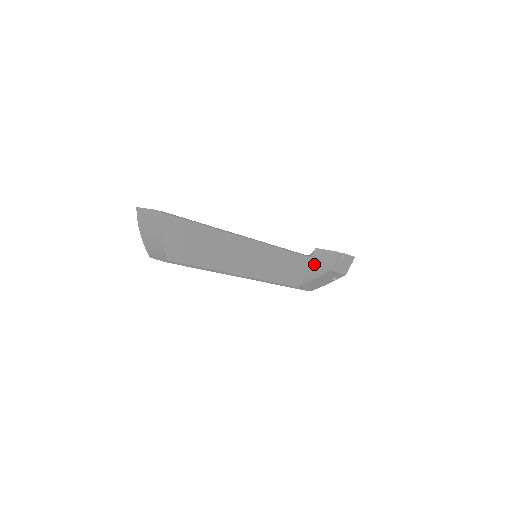
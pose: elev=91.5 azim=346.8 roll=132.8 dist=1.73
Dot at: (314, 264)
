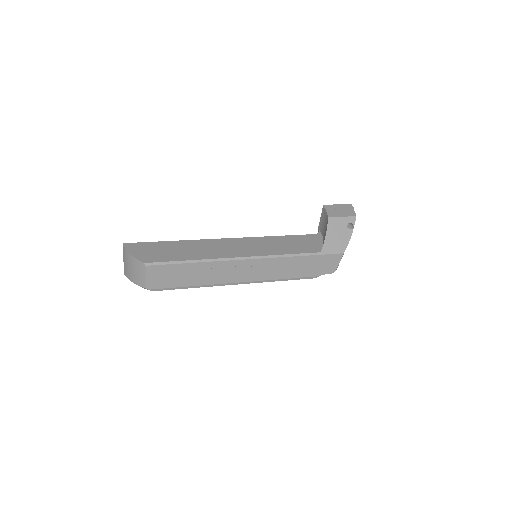
Dot at: (323, 234)
